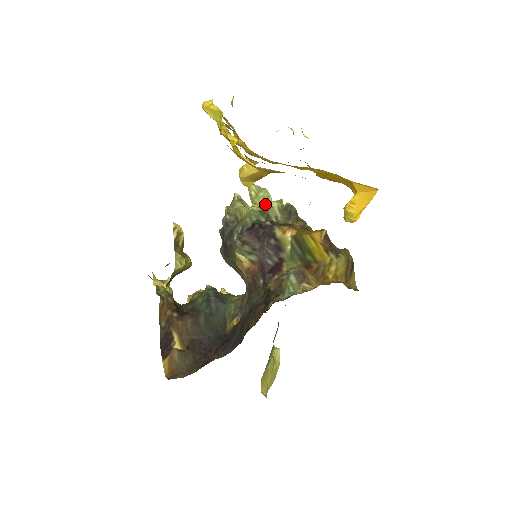
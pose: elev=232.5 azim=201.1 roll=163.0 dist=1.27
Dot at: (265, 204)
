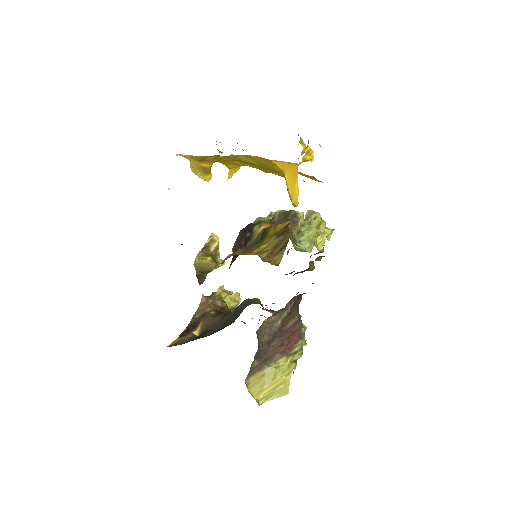
Dot at: occluded
